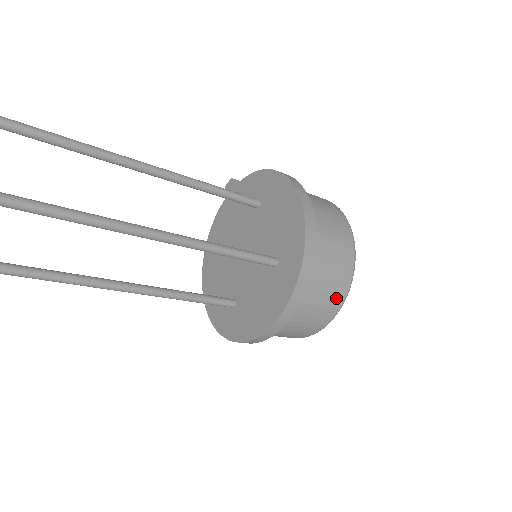
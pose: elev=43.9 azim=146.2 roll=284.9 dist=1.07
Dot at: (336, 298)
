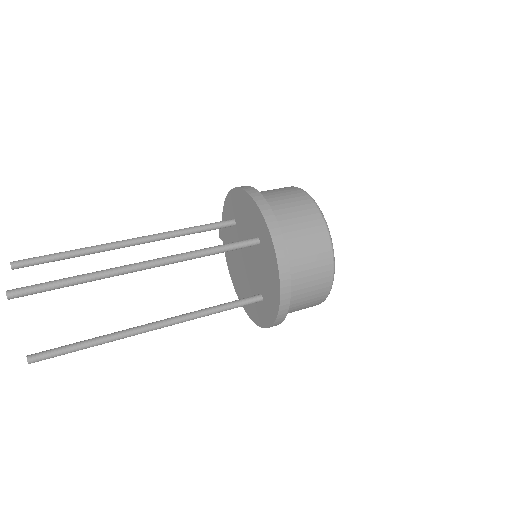
Dot at: (320, 236)
